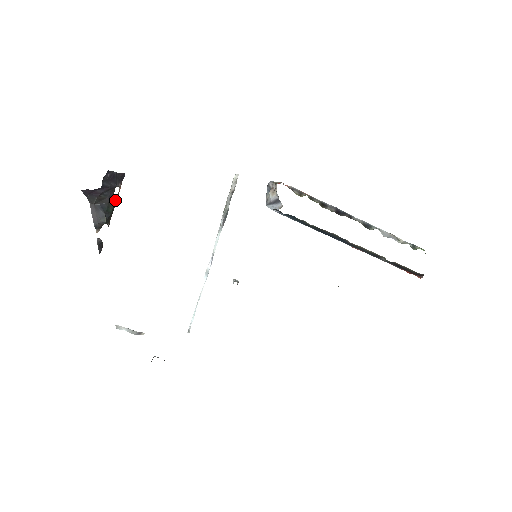
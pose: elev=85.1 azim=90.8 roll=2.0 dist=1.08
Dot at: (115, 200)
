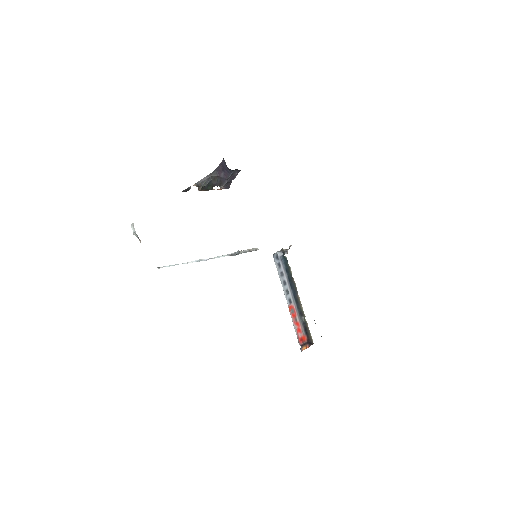
Dot at: (213, 189)
